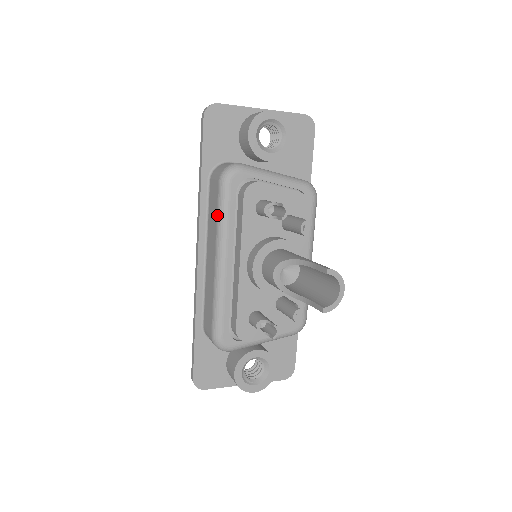
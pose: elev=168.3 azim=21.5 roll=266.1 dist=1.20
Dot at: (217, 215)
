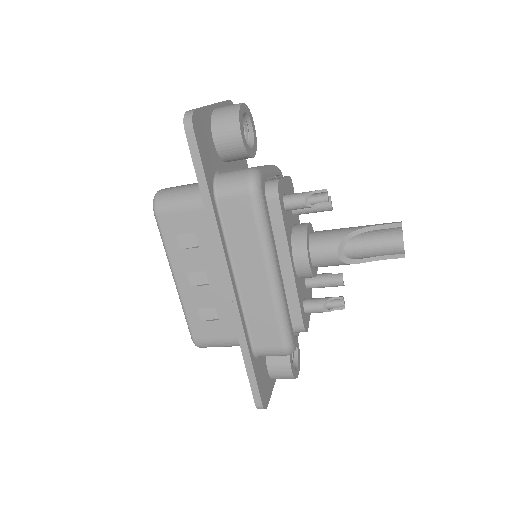
Dot at: (258, 230)
